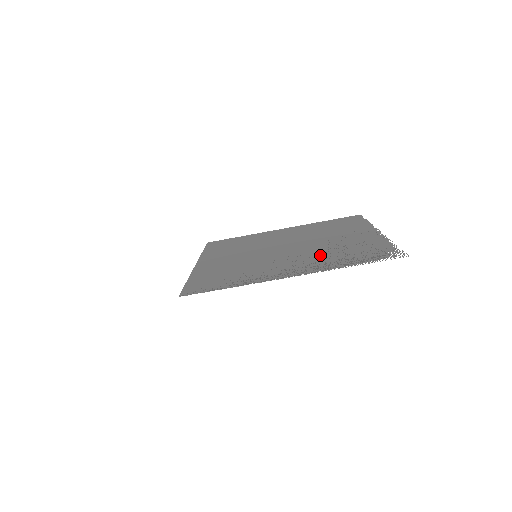
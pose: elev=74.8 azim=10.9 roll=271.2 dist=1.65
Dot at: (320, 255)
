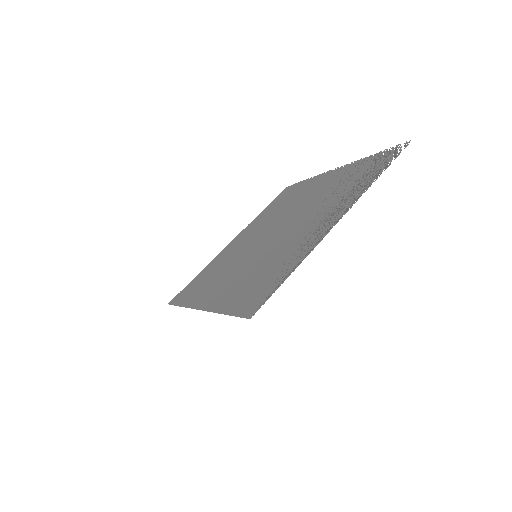
Dot at: (326, 203)
